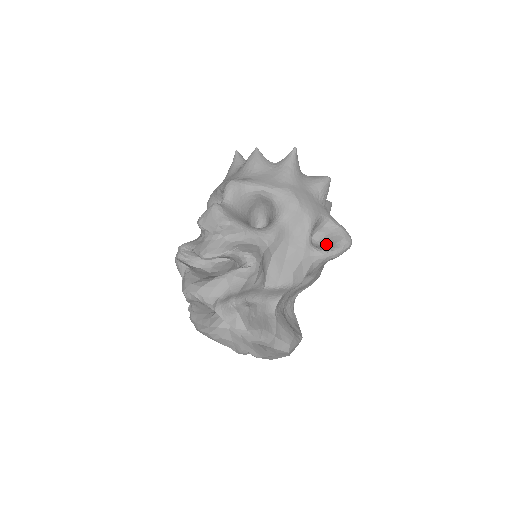
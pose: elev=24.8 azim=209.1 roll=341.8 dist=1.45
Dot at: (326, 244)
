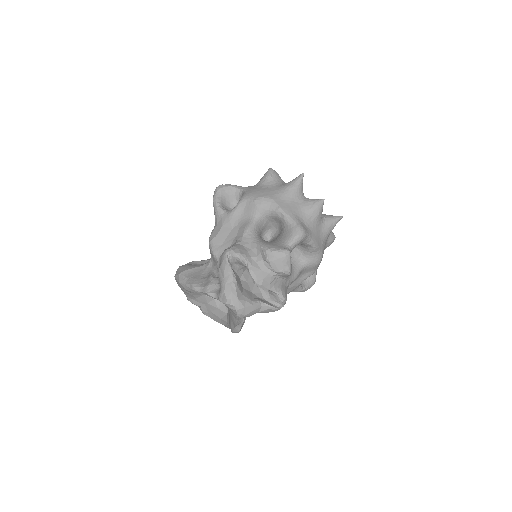
Dot at: occluded
